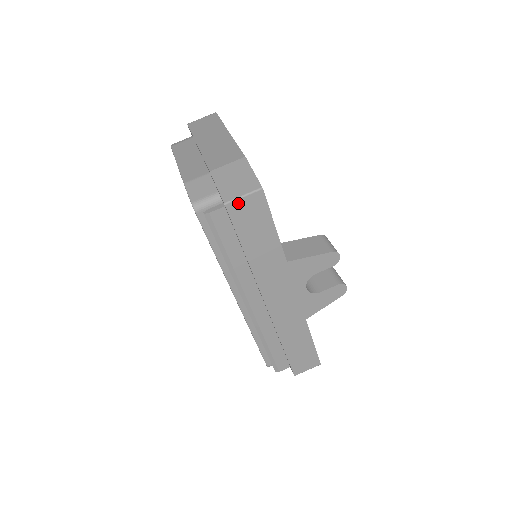
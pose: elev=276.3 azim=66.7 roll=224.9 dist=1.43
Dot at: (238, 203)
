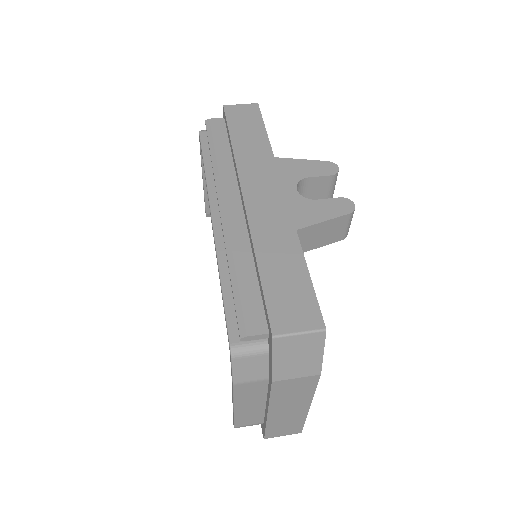
Dot at: (235, 107)
